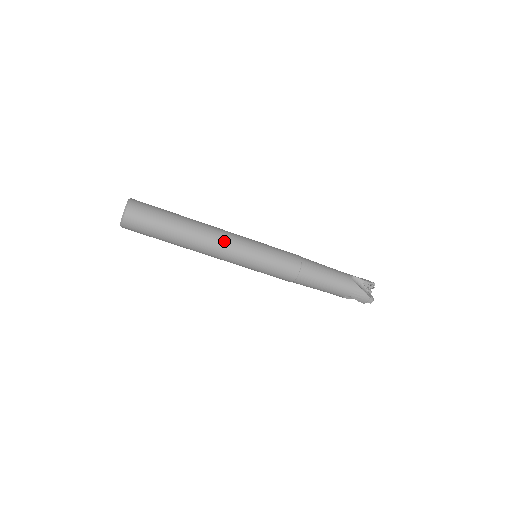
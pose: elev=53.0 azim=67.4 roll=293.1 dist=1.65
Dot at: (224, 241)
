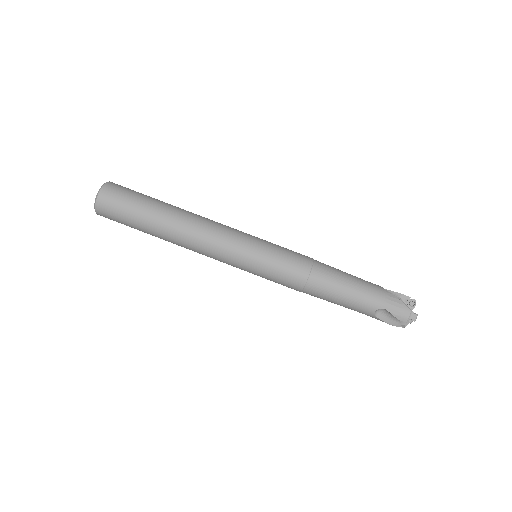
Dot at: (215, 226)
